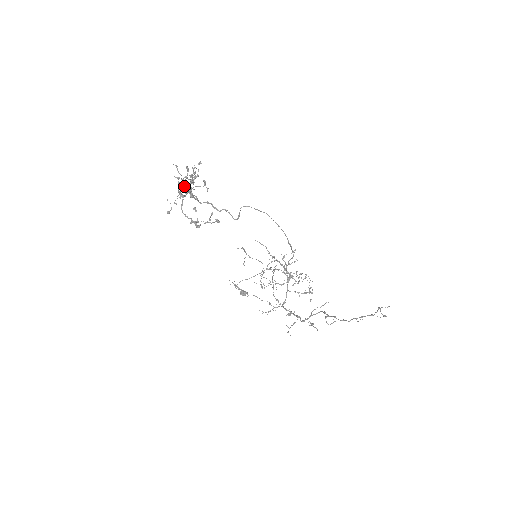
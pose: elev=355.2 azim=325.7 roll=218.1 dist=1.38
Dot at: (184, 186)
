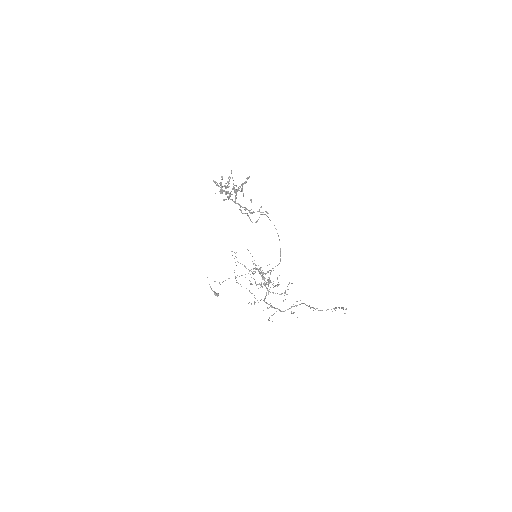
Dot at: (220, 189)
